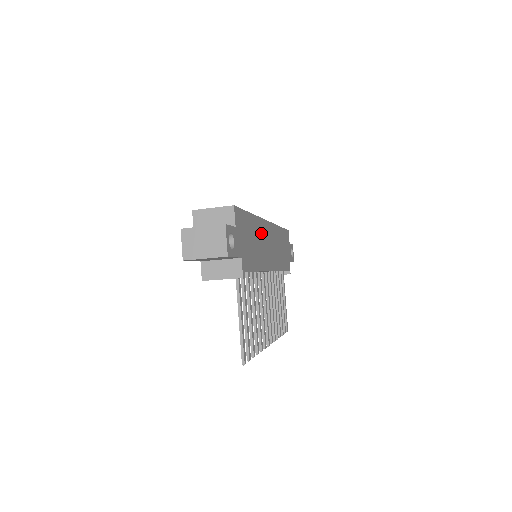
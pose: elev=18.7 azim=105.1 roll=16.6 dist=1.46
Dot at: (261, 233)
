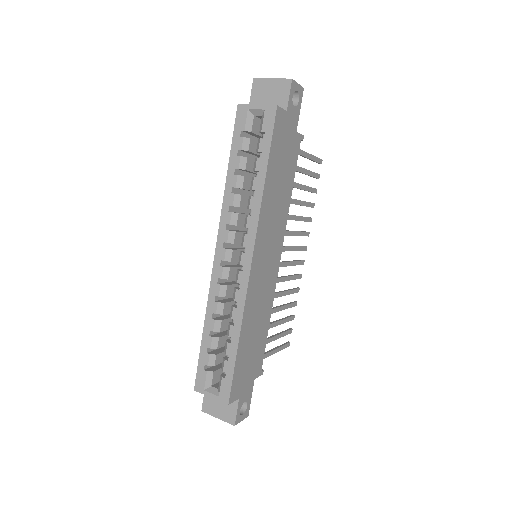
Dot at: (254, 301)
